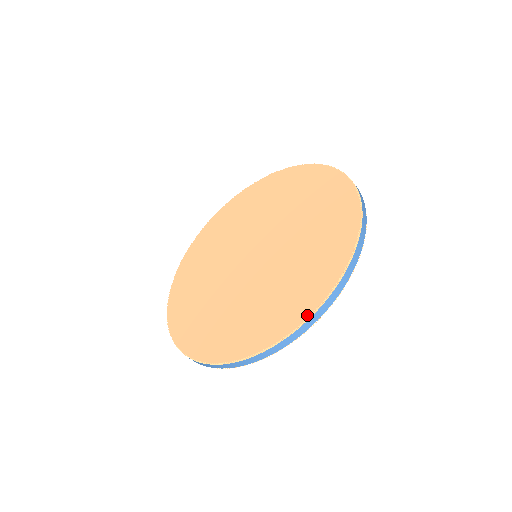
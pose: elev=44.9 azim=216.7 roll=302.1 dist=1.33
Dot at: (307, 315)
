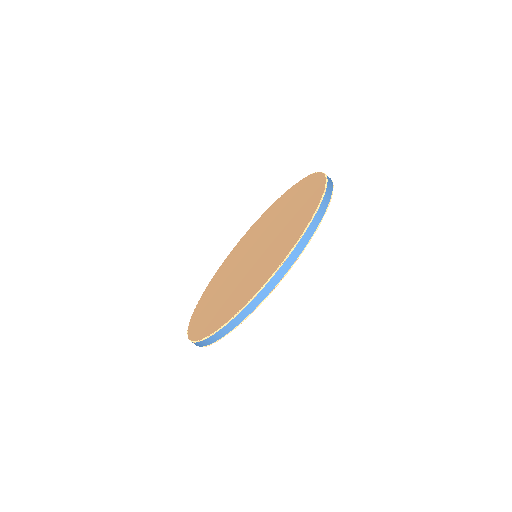
Dot at: (259, 288)
